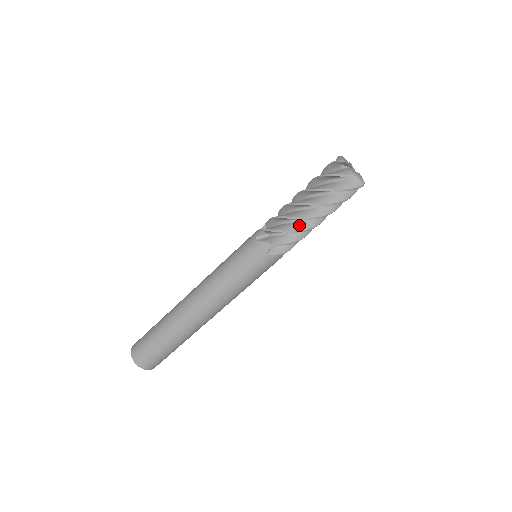
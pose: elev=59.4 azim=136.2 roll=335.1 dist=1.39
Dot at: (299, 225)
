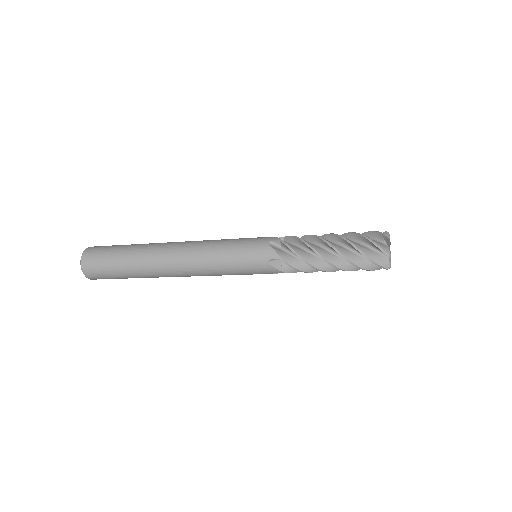
Dot at: (313, 259)
